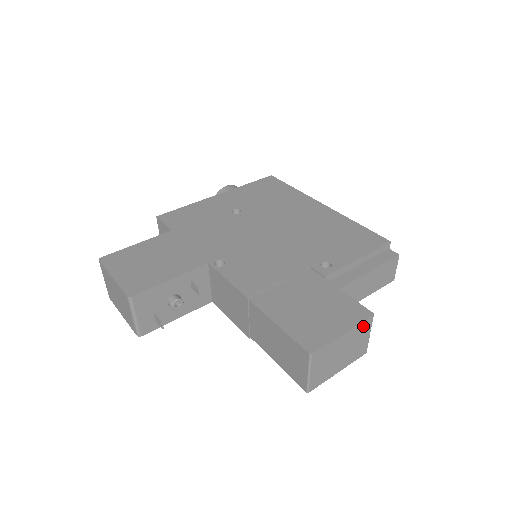
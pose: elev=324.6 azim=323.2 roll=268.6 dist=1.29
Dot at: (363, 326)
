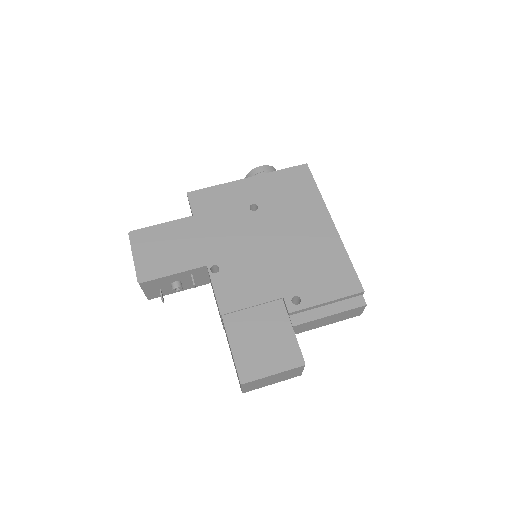
Dot at: (294, 369)
